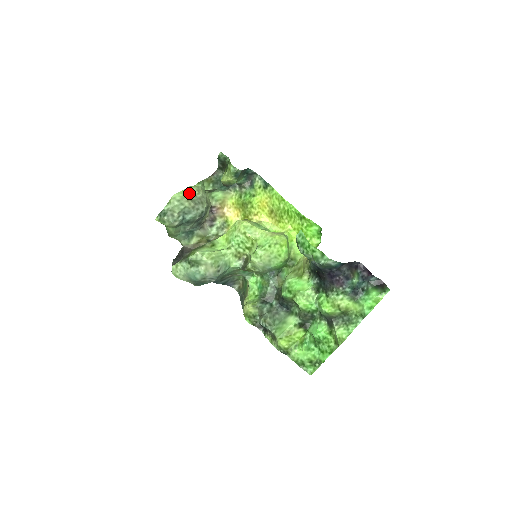
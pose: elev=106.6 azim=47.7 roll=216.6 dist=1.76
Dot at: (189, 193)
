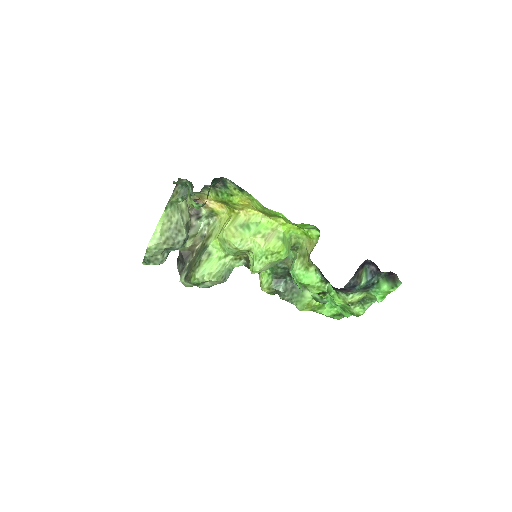
Dot at: (161, 232)
